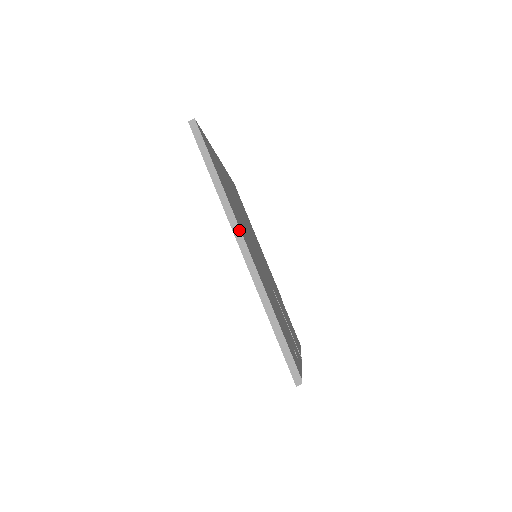
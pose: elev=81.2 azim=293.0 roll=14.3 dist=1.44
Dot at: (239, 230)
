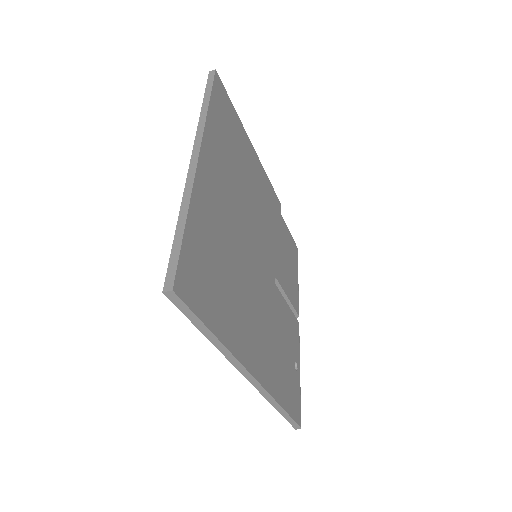
Dot at: (245, 370)
